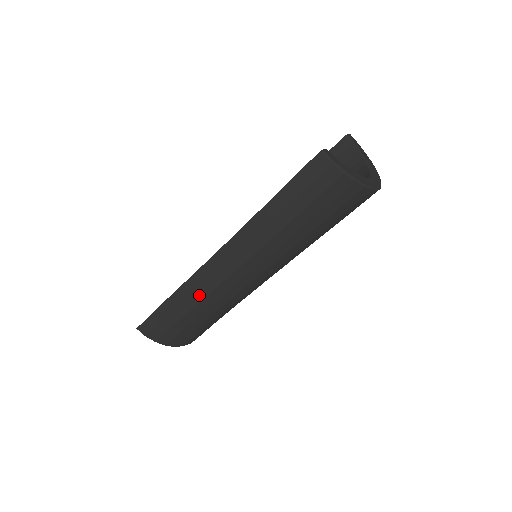
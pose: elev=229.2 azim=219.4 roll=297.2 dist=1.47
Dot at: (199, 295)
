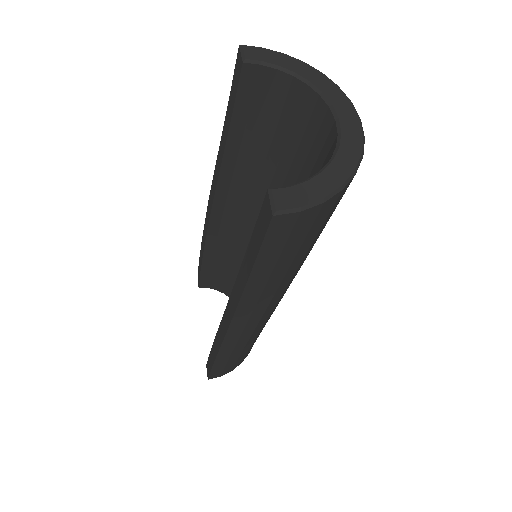
Dot at: (242, 342)
